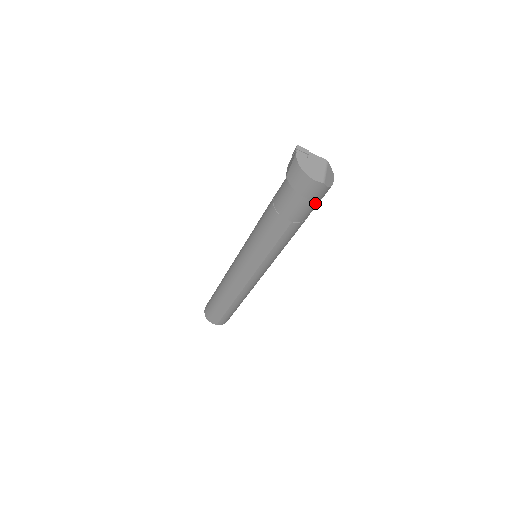
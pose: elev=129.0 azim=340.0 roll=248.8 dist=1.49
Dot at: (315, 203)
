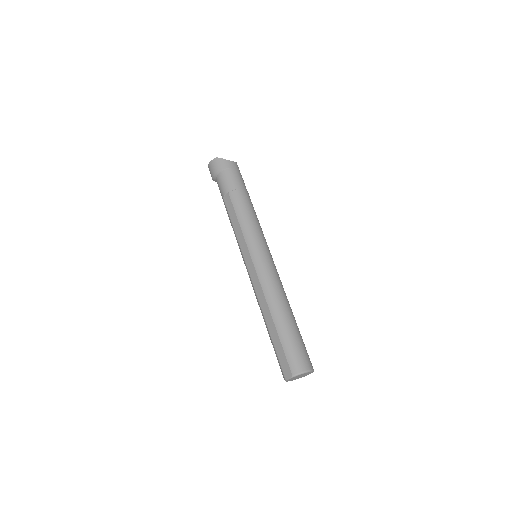
Dot at: (229, 173)
